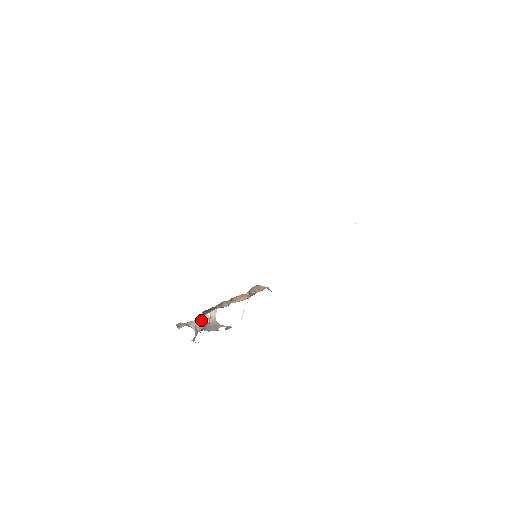
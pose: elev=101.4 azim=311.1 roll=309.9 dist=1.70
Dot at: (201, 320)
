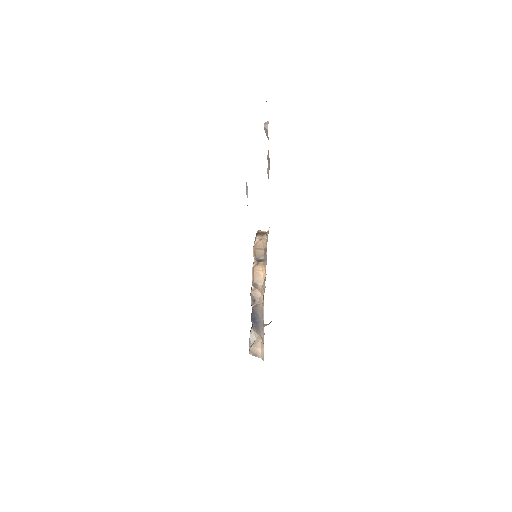
Dot at: occluded
